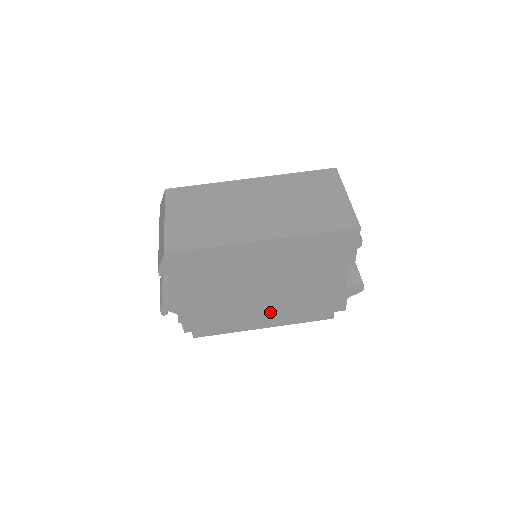
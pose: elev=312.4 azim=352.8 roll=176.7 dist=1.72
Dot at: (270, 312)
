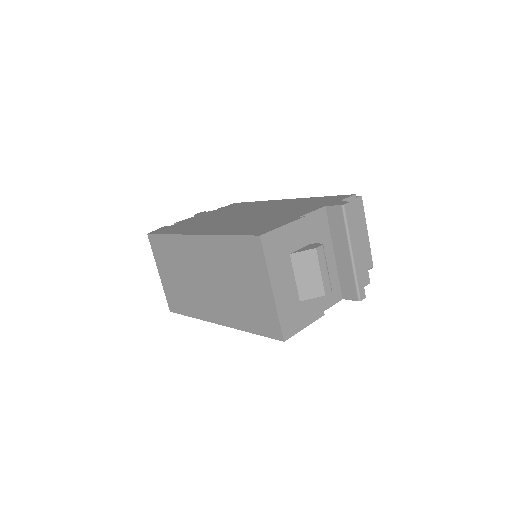
Dot at: occluded
